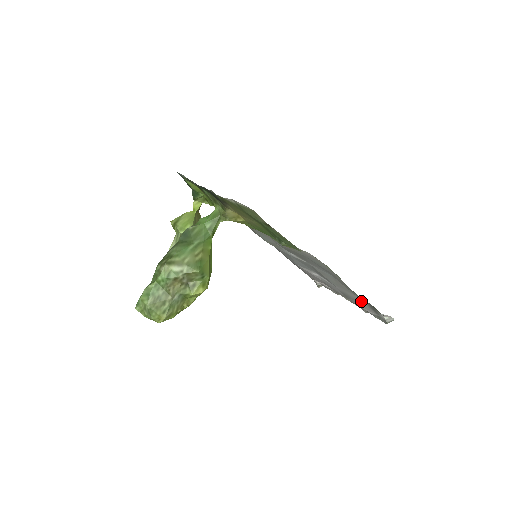
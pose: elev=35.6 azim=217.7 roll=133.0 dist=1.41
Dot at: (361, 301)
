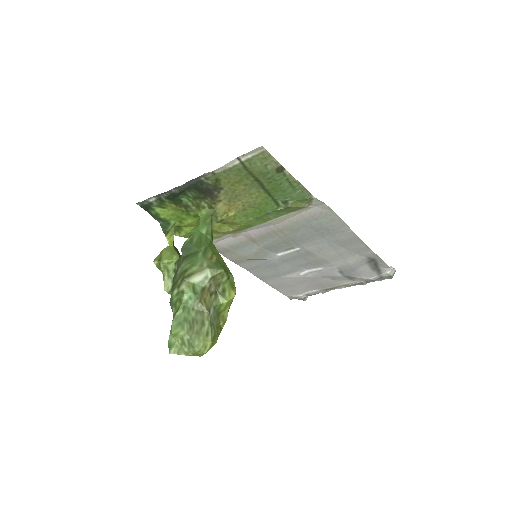
Dot at: (362, 265)
